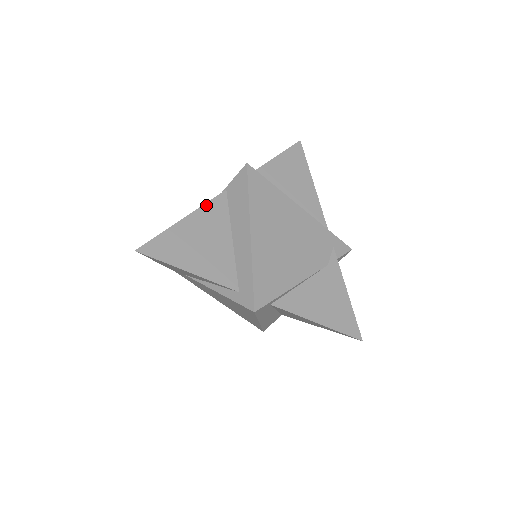
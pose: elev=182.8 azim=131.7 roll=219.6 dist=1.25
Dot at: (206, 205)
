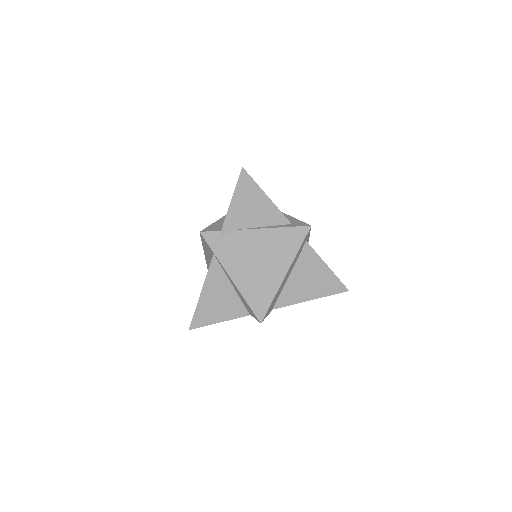
Dot at: occluded
